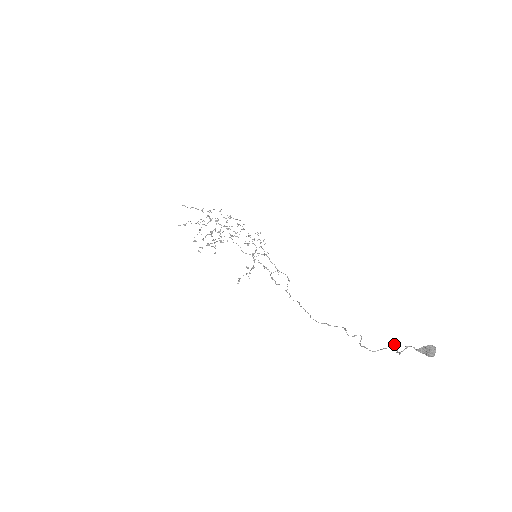
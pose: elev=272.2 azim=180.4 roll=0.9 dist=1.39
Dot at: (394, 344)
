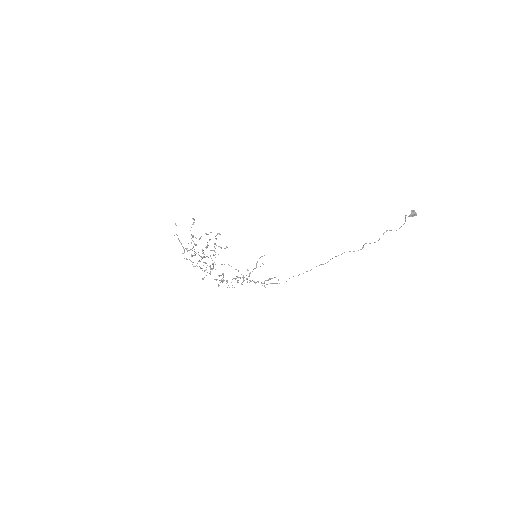
Dot at: occluded
